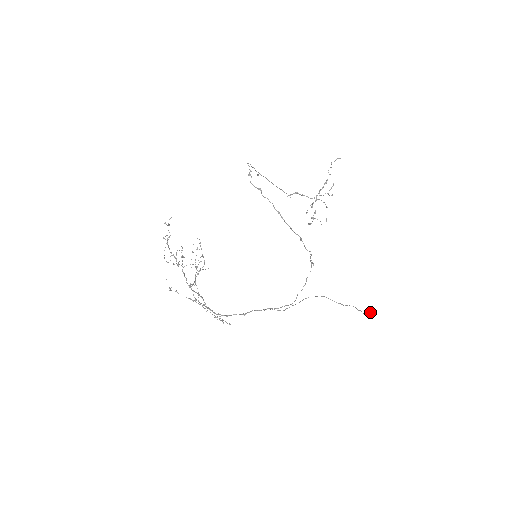
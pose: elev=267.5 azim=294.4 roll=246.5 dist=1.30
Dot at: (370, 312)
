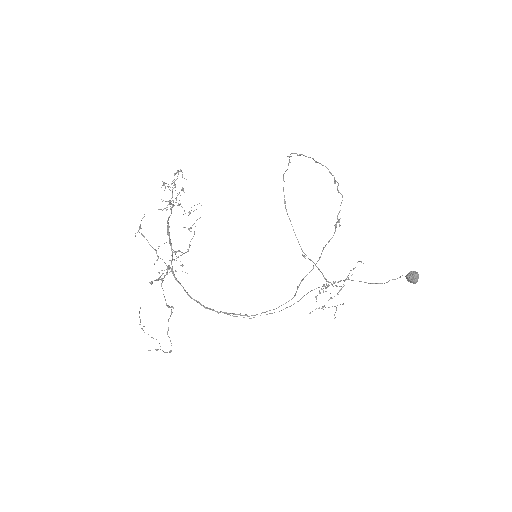
Dot at: (412, 272)
